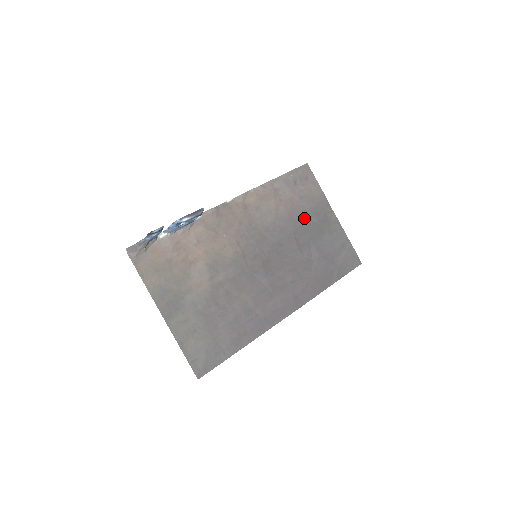
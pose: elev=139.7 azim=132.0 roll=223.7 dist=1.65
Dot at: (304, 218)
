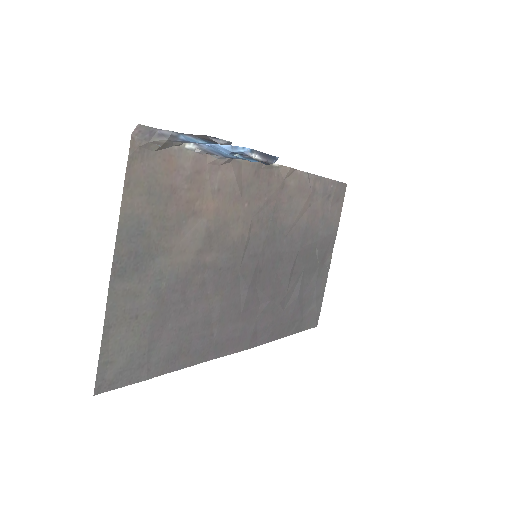
Dot at: (313, 243)
